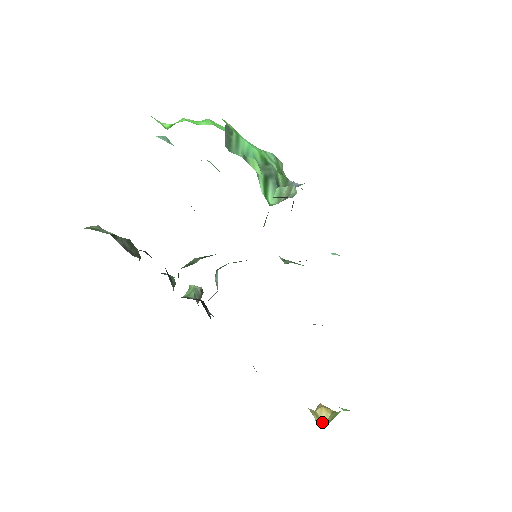
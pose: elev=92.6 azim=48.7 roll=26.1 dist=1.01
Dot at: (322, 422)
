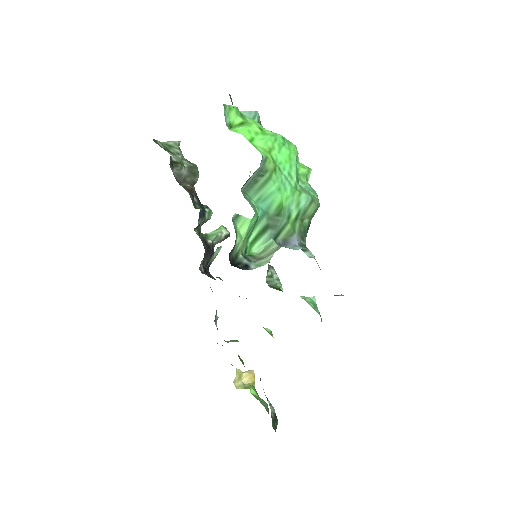
Dot at: (240, 383)
